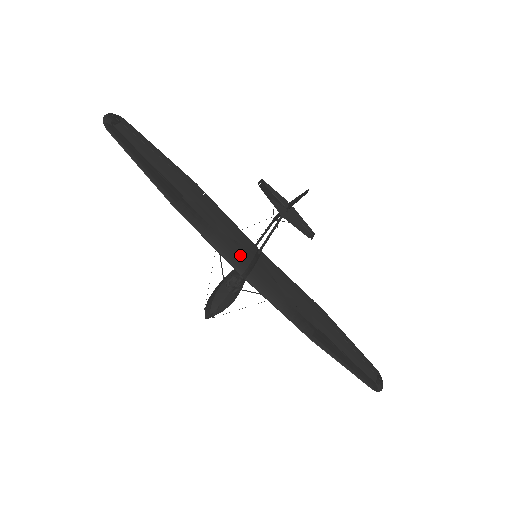
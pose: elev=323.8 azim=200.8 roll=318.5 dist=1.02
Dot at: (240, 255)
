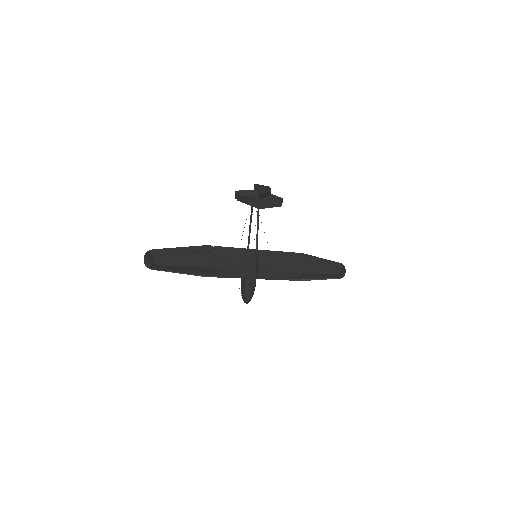
Dot at: (249, 270)
